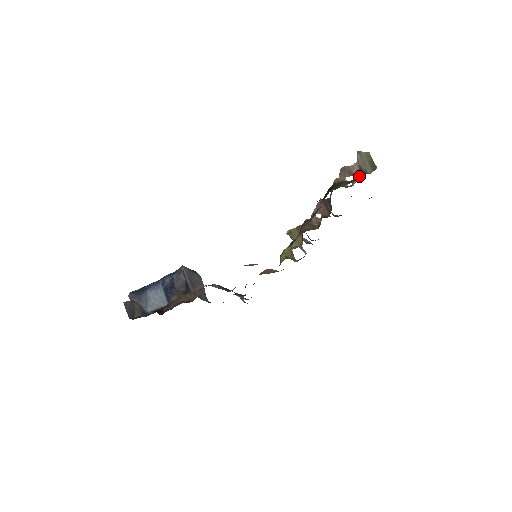
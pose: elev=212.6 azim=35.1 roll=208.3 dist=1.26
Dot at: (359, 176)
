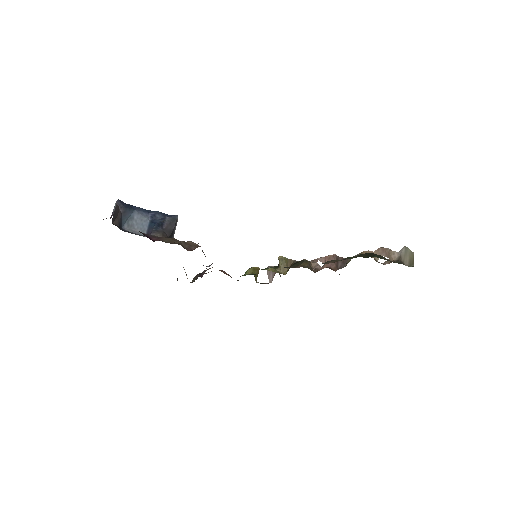
Dot at: (397, 262)
